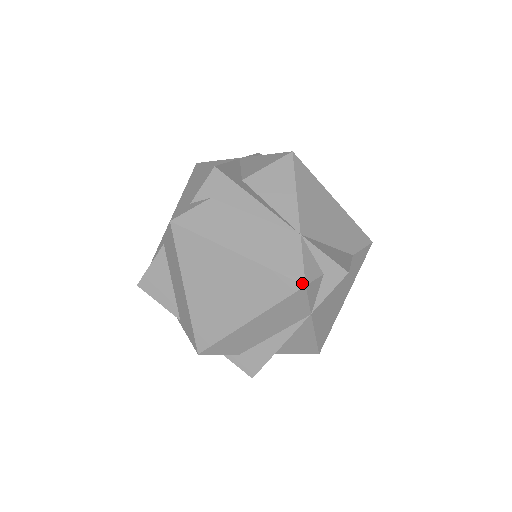
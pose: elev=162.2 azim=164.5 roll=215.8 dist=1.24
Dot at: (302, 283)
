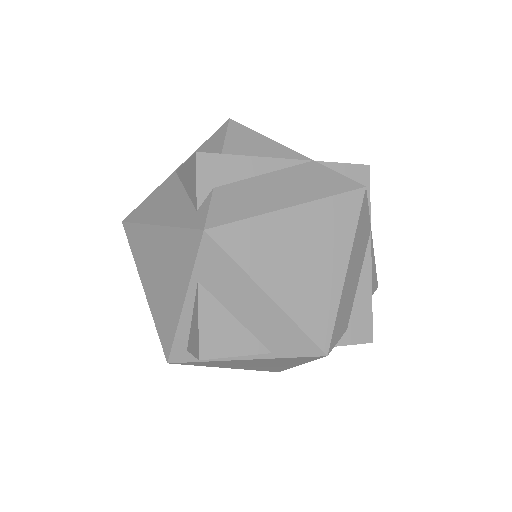
Dot at: (362, 187)
